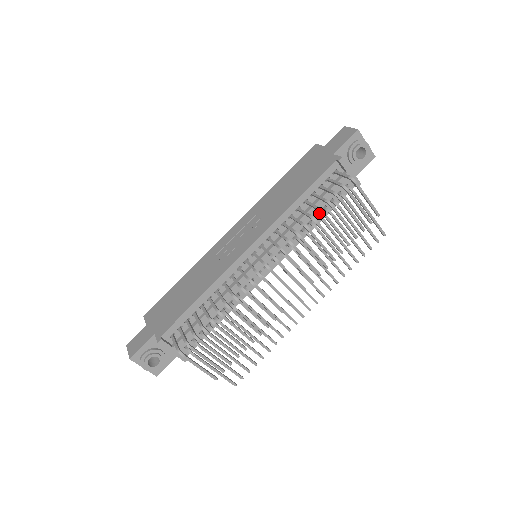
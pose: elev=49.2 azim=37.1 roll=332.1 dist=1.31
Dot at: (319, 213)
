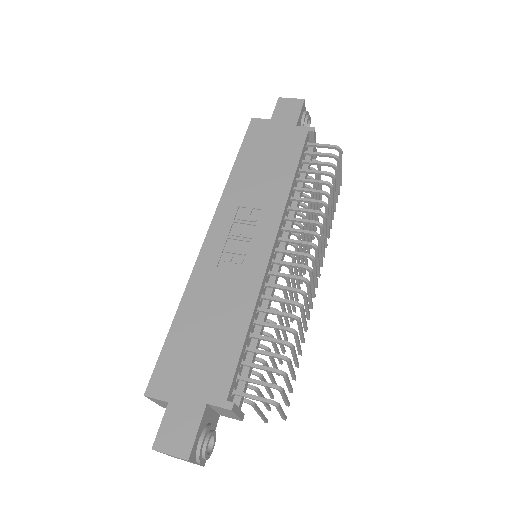
Dot at: occluded
